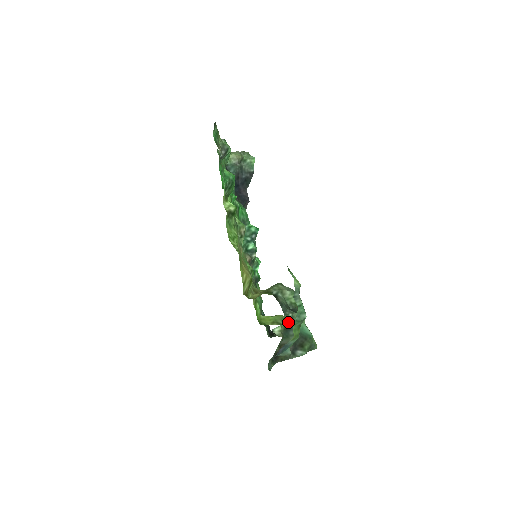
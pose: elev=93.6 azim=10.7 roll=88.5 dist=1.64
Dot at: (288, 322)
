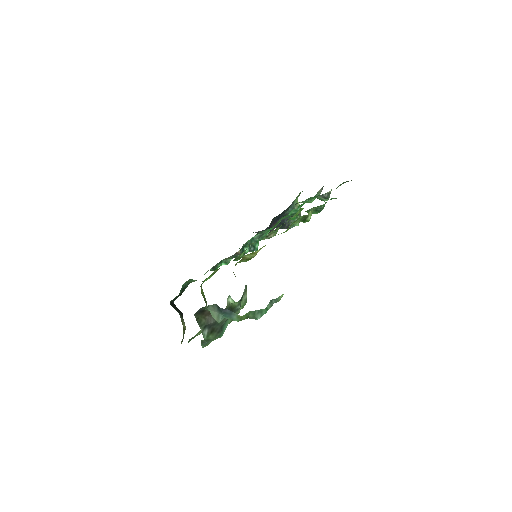
Dot at: (235, 307)
